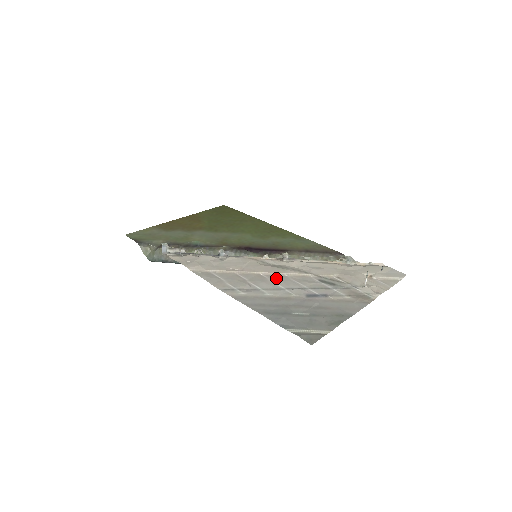
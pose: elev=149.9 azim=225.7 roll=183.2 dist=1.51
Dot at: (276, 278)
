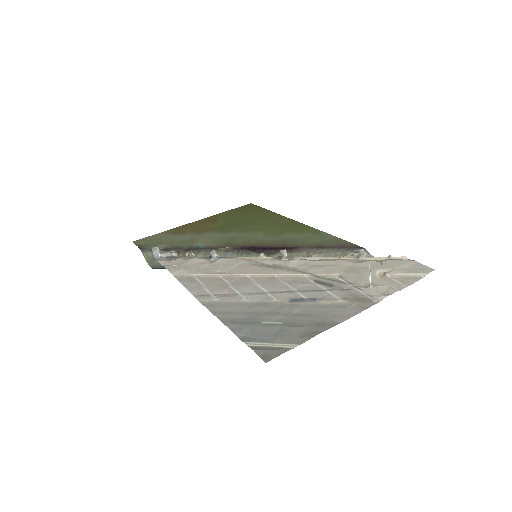
Dot at: (263, 280)
